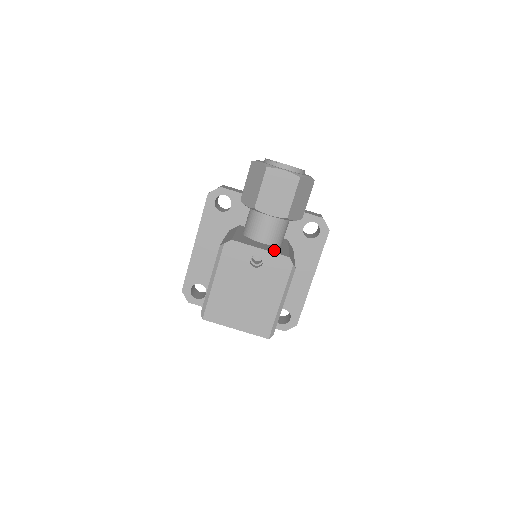
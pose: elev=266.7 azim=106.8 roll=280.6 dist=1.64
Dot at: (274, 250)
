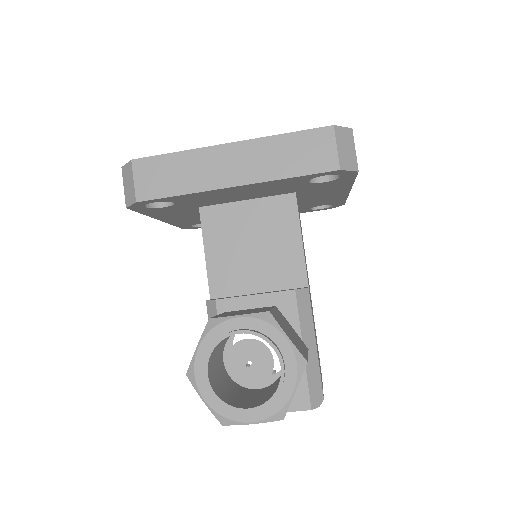
Dot at: occluded
